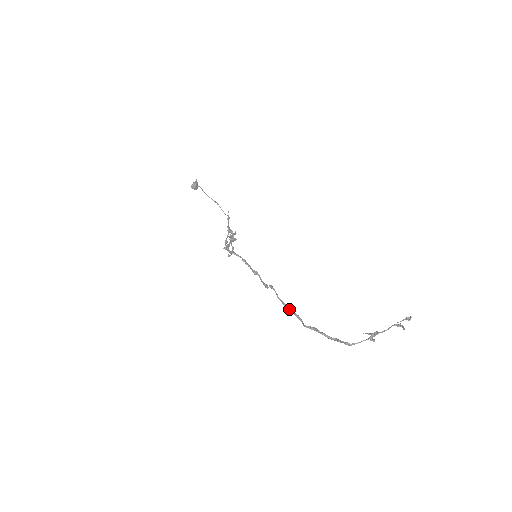
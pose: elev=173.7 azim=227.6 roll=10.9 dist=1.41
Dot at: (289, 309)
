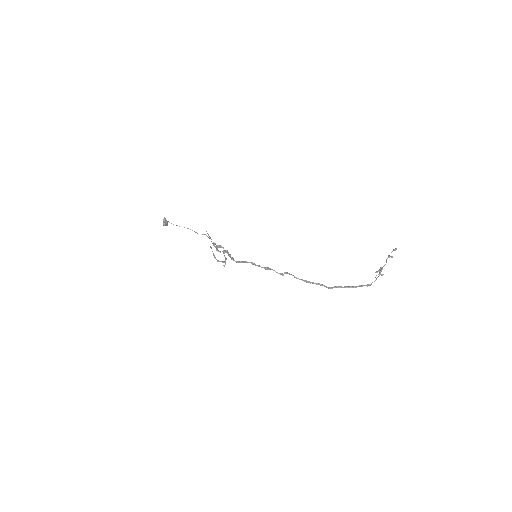
Dot at: (310, 282)
